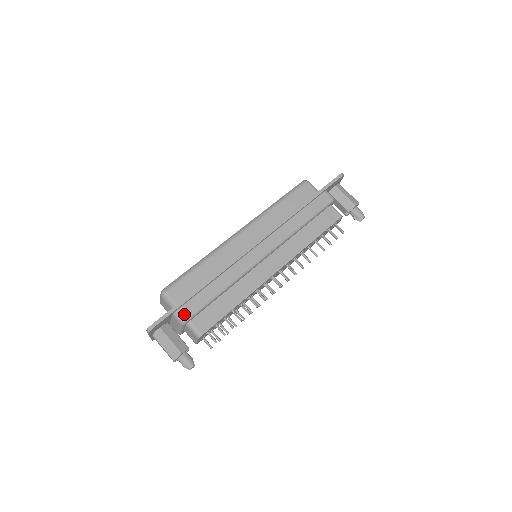
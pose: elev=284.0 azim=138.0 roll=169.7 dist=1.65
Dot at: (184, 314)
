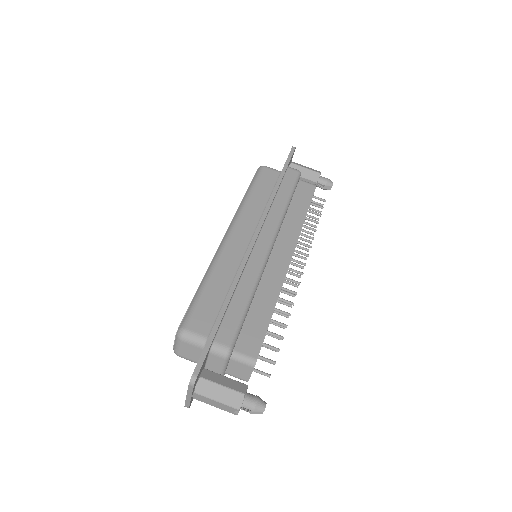
Dot at: (224, 343)
